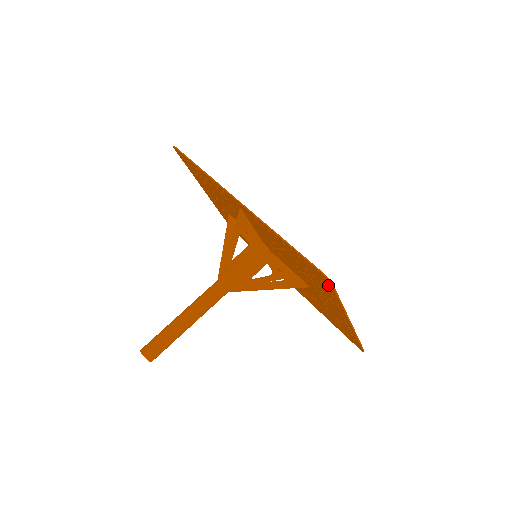
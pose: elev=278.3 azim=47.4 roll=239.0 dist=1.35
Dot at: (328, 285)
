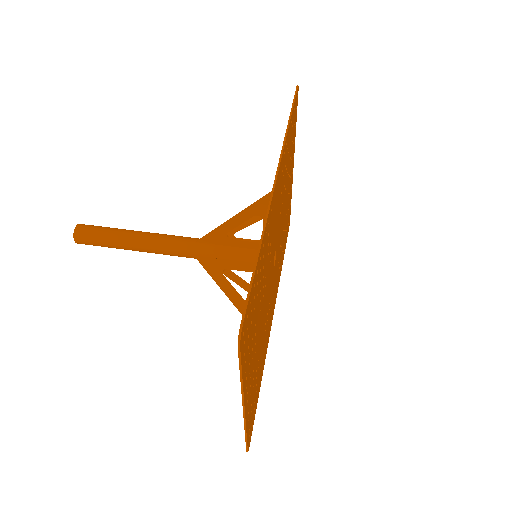
Dot at: occluded
